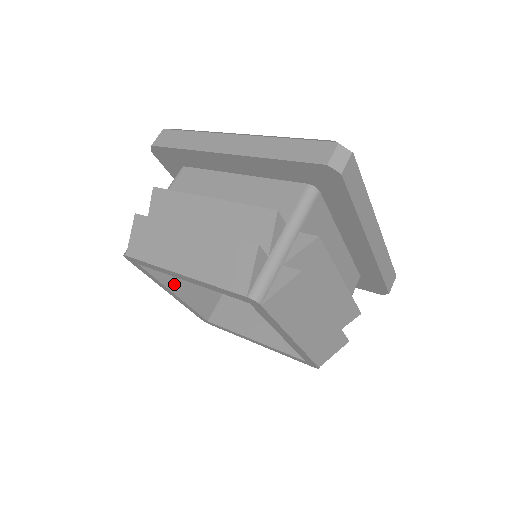
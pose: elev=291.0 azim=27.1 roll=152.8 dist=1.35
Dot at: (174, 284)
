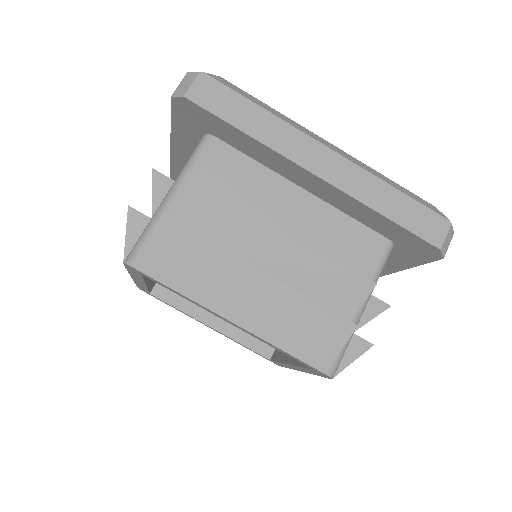
Dot at: (204, 314)
